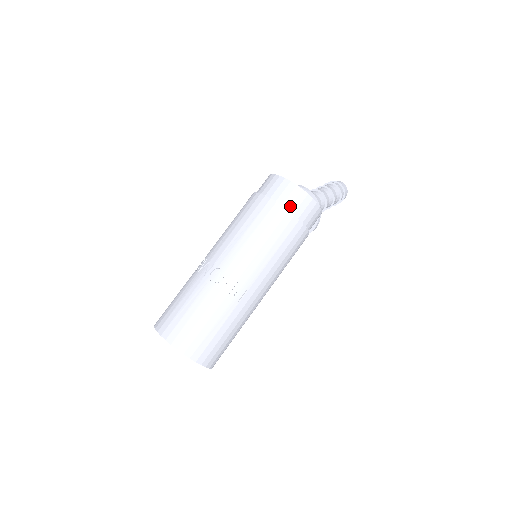
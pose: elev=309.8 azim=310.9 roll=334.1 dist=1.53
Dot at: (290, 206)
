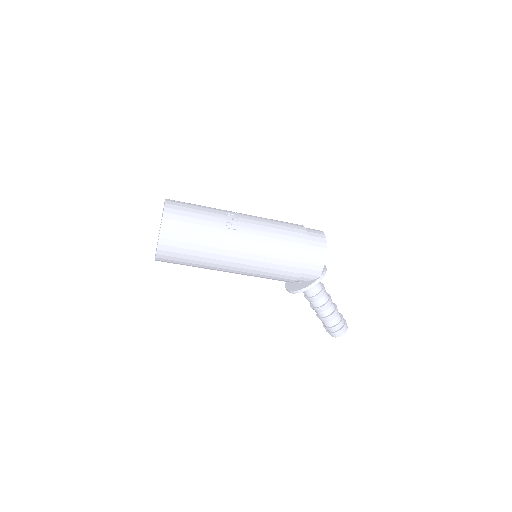
Dot at: (310, 235)
